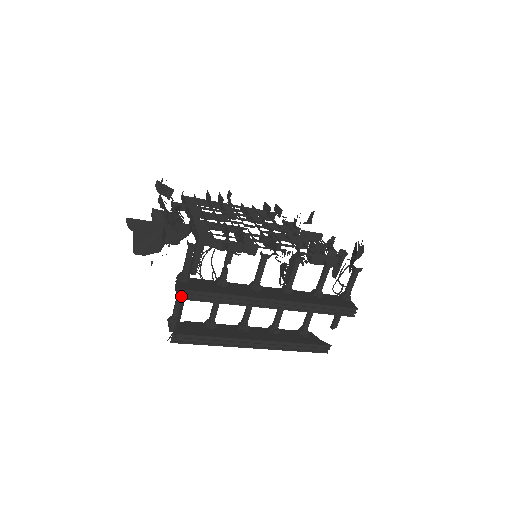
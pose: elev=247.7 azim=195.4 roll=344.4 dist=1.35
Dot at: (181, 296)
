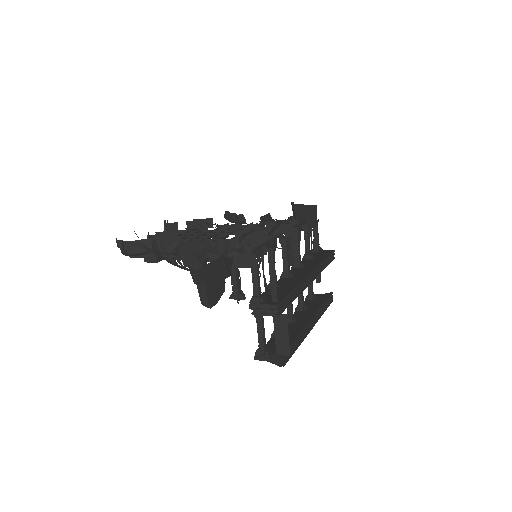
Dot at: (278, 312)
